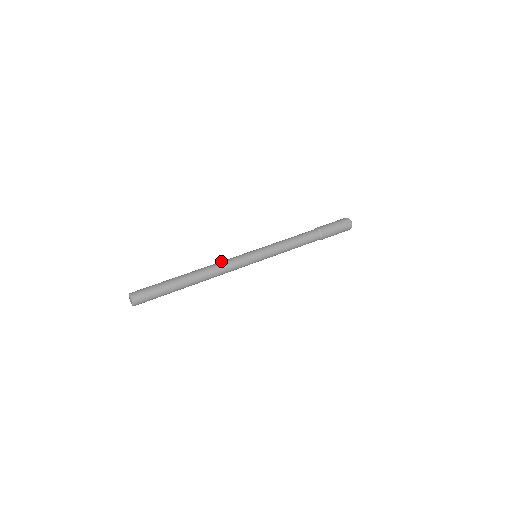
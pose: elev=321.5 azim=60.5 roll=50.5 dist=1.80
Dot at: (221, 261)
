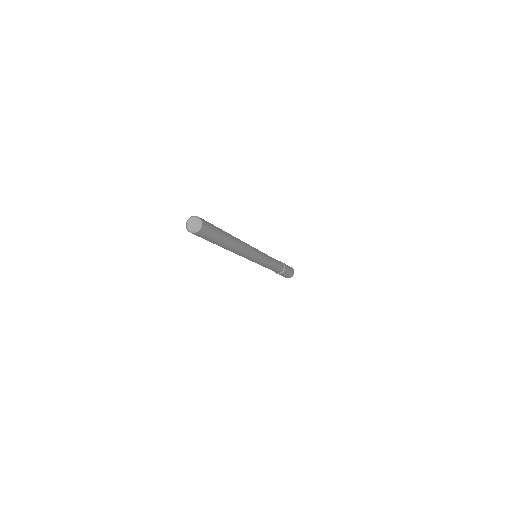
Dot at: occluded
